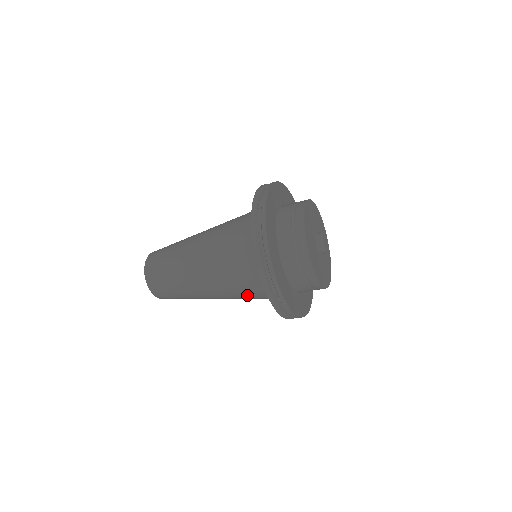
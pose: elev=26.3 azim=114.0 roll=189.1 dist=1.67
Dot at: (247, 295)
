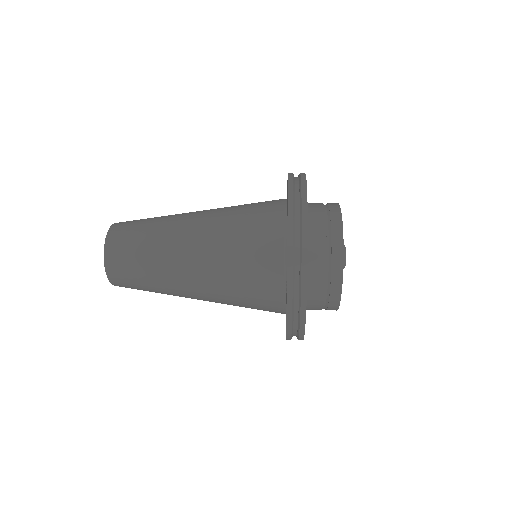
Dot at: occluded
